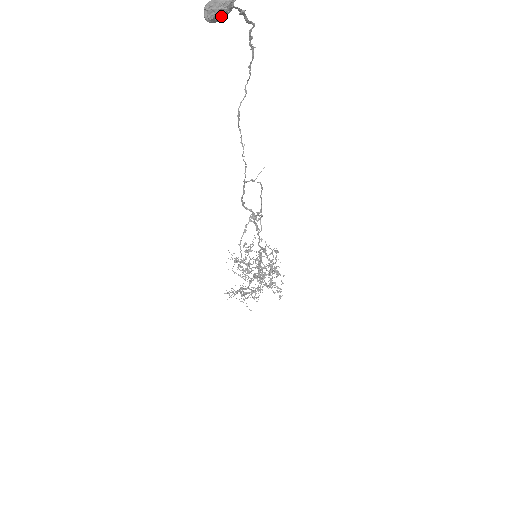
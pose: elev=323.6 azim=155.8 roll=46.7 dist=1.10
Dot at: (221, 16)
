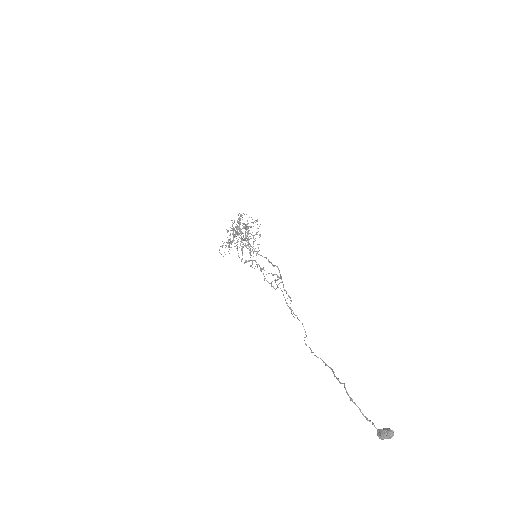
Dot at: (386, 431)
